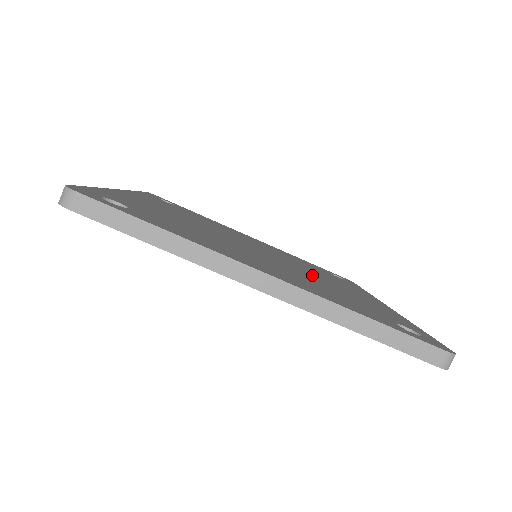
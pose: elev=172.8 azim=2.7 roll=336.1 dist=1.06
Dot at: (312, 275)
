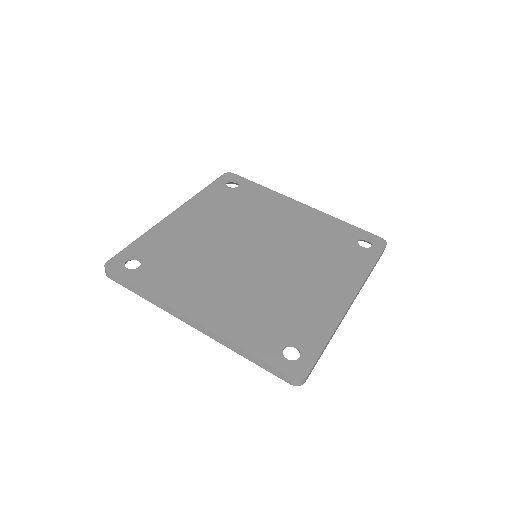
Dot at: (284, 278)
